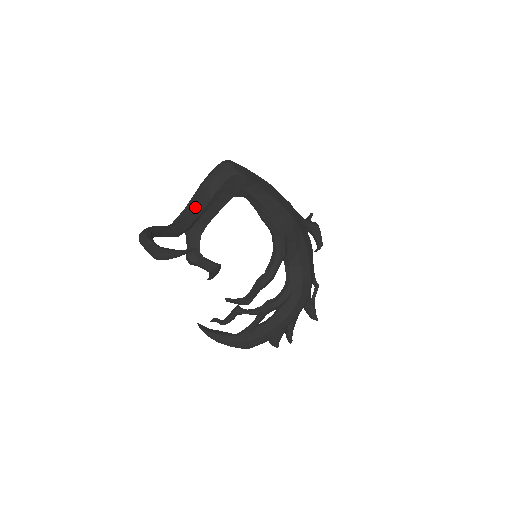
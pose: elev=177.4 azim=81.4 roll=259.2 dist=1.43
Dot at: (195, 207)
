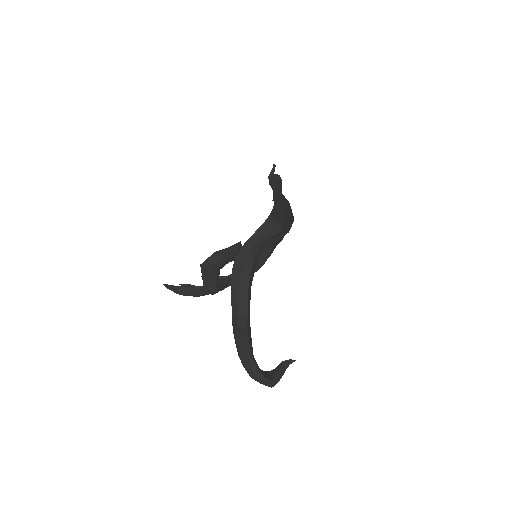
Dot at: (249, 282)
